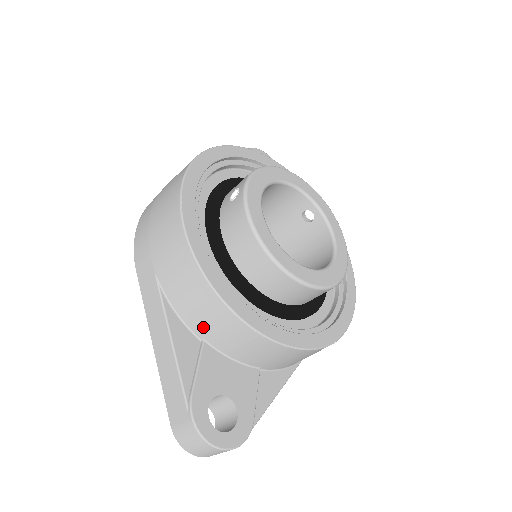
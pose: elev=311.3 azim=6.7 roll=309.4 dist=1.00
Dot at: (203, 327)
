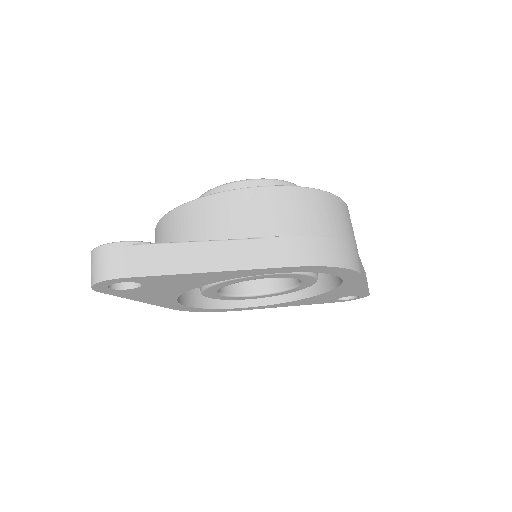
Dot at: occluded
